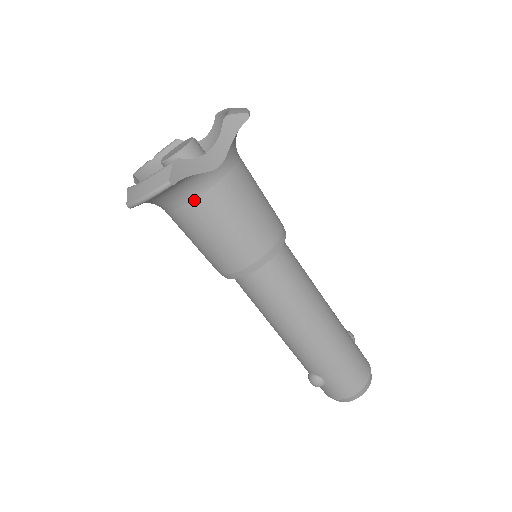
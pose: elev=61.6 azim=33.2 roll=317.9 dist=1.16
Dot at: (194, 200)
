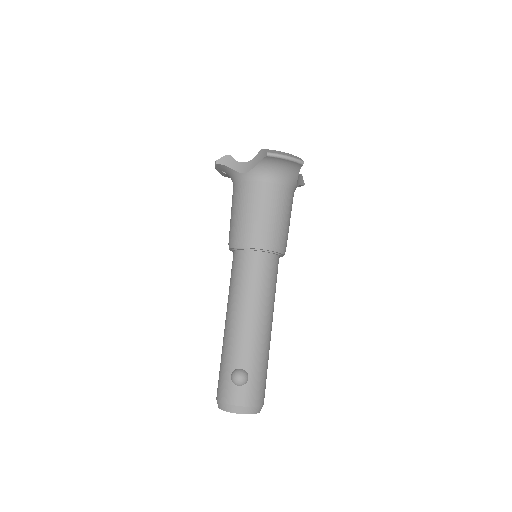
Dot at: (284, 186)
